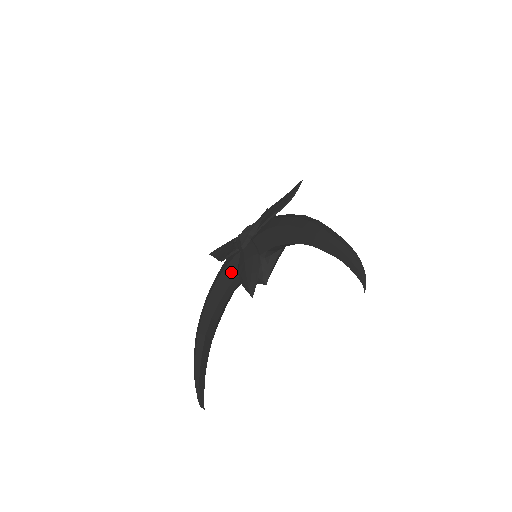
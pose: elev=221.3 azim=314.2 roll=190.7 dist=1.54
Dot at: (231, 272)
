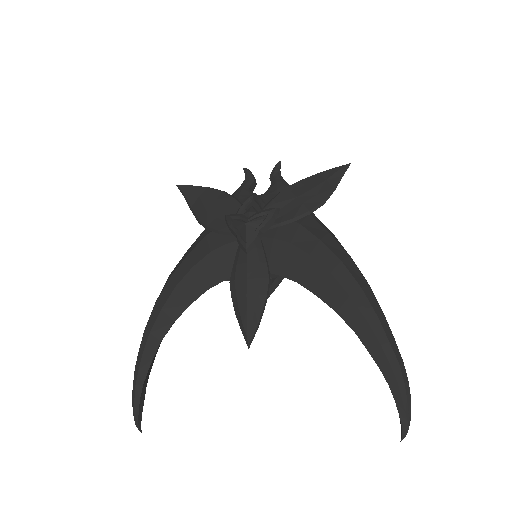
Dot at: (217, 267)
